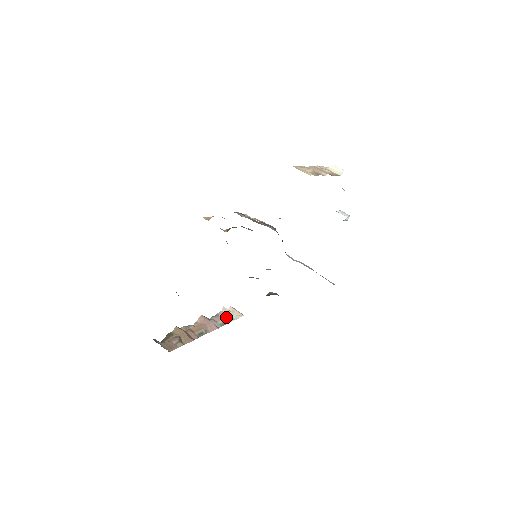
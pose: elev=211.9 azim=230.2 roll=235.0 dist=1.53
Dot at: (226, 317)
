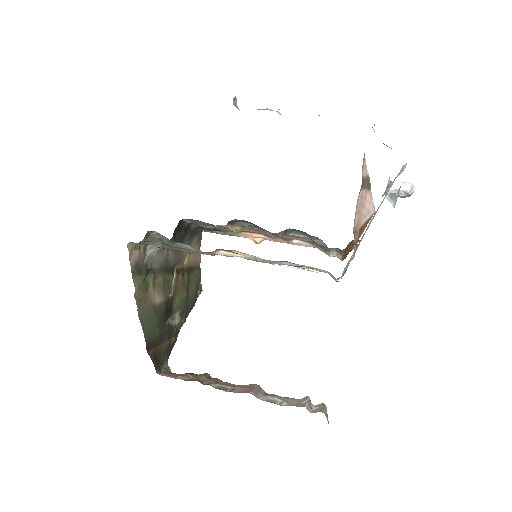
Dot at: (291, 401)
